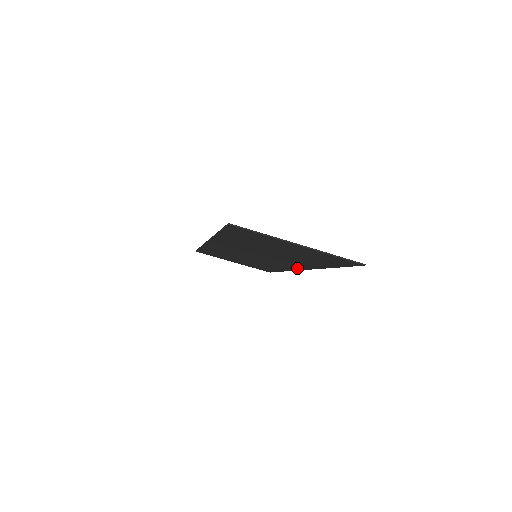
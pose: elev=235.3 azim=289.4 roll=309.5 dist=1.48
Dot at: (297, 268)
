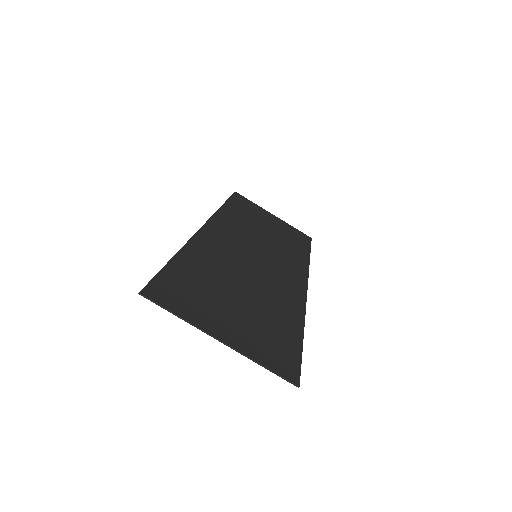
Dot at: (301, 283)
